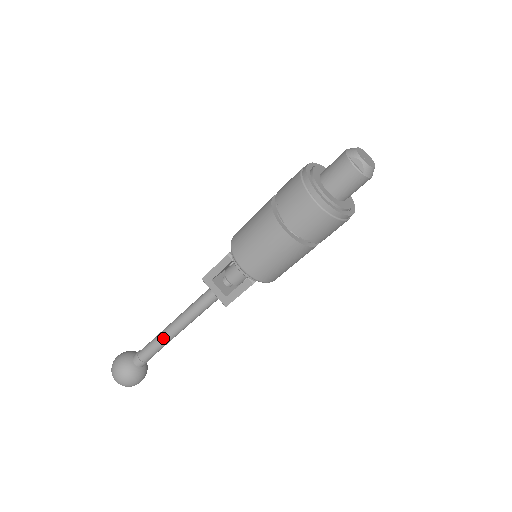
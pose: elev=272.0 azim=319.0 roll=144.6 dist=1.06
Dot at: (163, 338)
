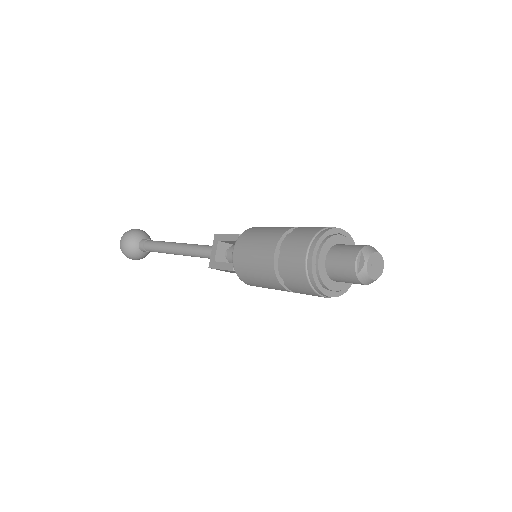
Dot at: (165, 246)
